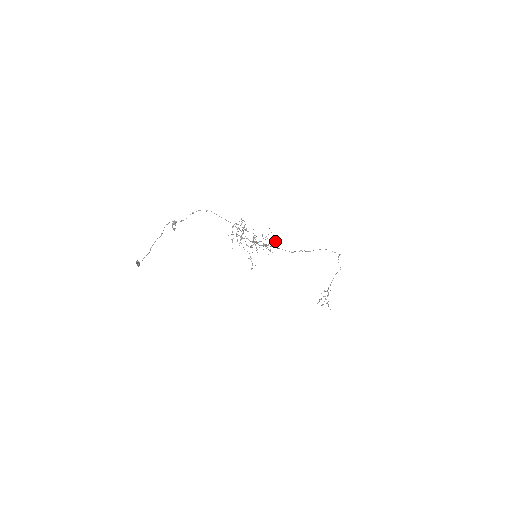
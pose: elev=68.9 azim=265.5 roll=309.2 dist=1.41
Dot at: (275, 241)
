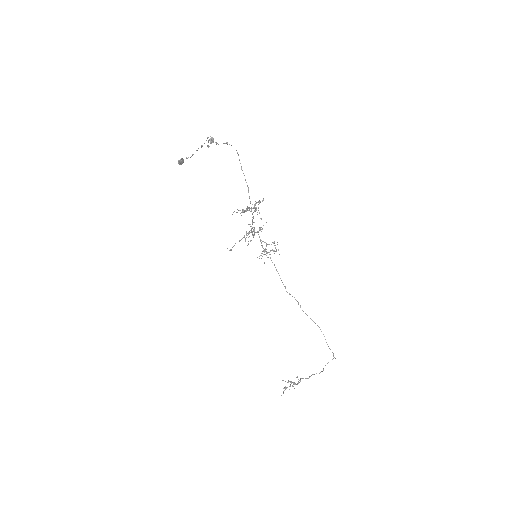
Dot at: occluded
